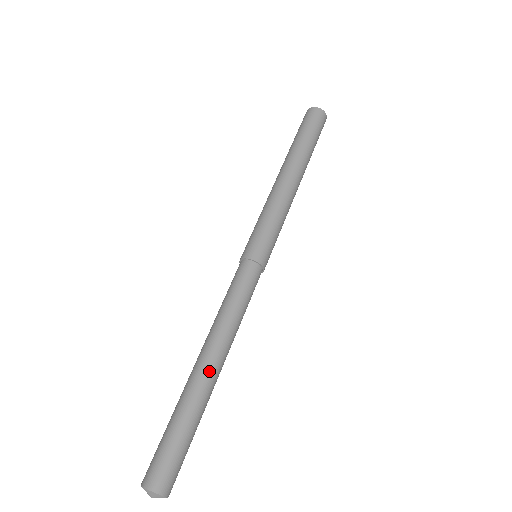
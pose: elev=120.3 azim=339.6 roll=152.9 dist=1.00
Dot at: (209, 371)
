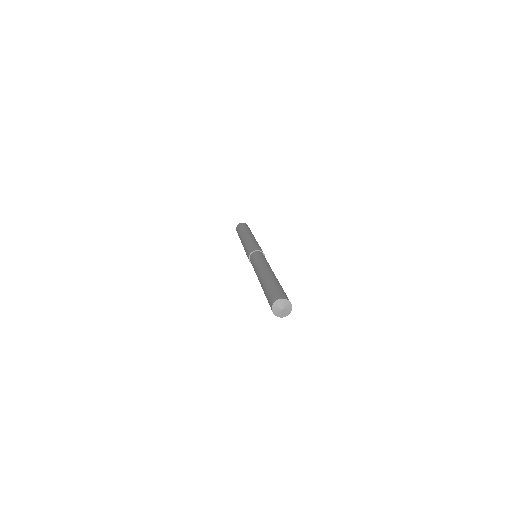
Dot at: (274, 274)
